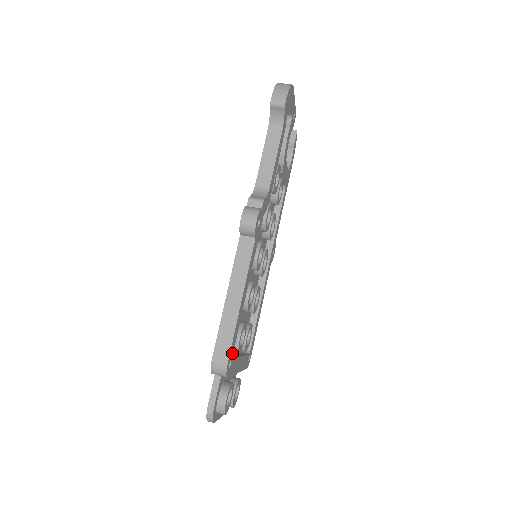
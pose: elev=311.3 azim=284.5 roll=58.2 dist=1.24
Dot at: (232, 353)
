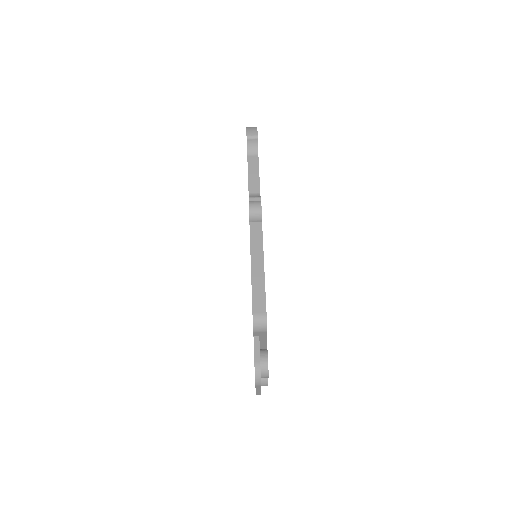
Dot at: occluded
